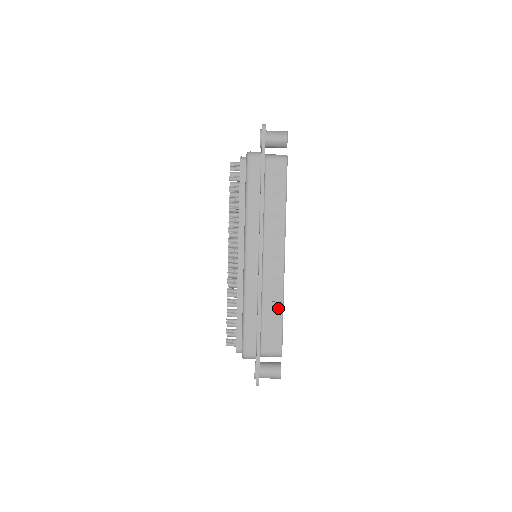
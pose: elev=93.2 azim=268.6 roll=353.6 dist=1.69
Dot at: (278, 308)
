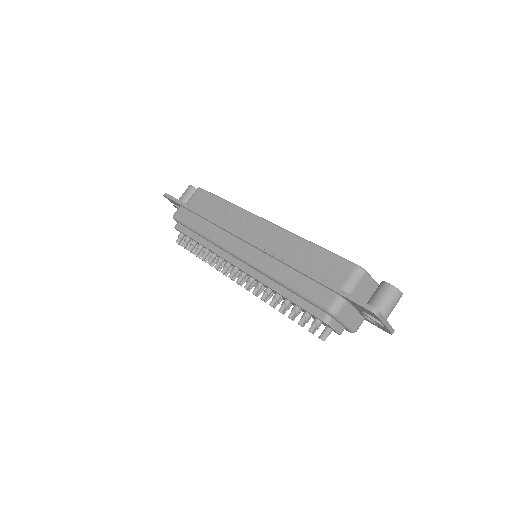
Dot at: (306, 247)
